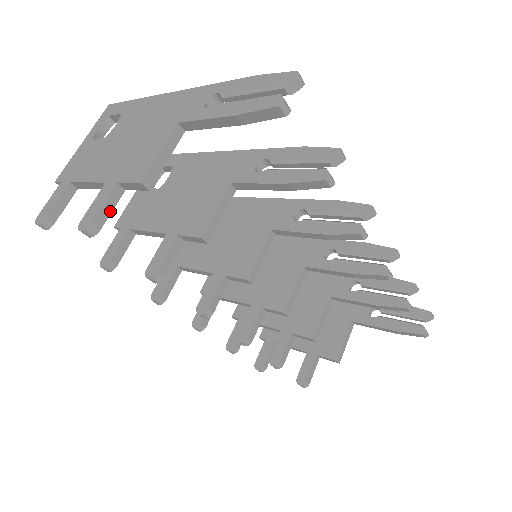
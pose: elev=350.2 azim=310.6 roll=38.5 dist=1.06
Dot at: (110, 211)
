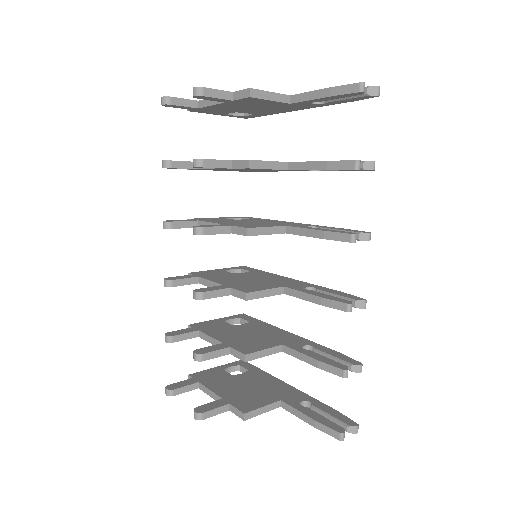
Dot at: (217, 97)
